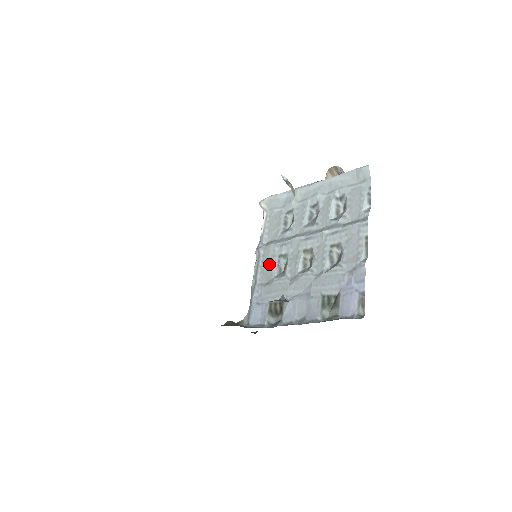
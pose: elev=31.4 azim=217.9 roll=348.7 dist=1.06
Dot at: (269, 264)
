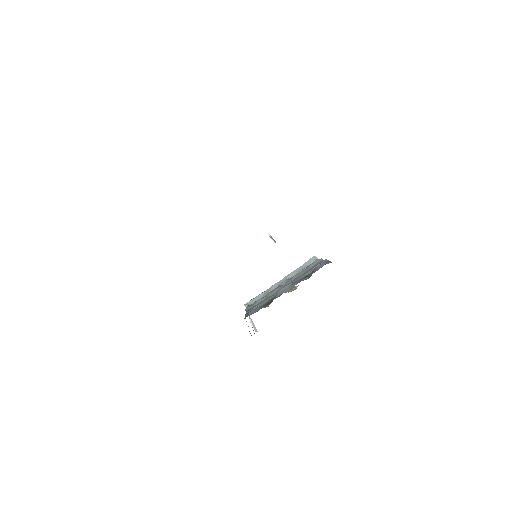
Dot at: (258, 304)
